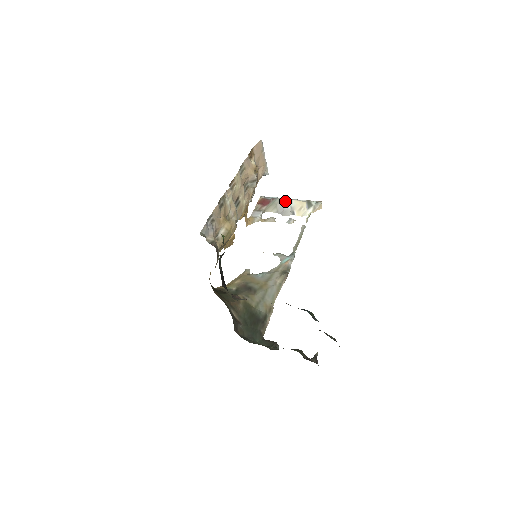
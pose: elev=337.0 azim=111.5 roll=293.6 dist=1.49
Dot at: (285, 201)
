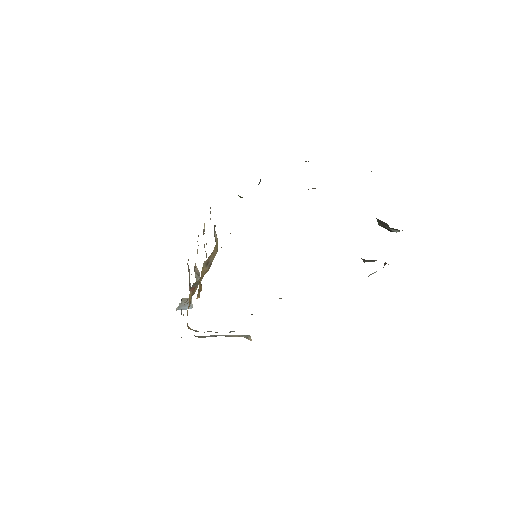
Dot at: (212, 335)
